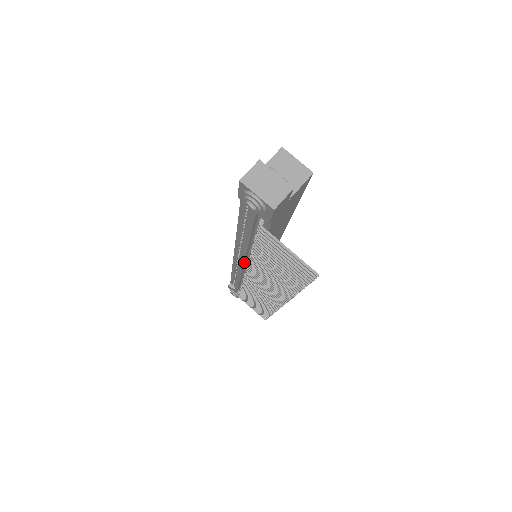
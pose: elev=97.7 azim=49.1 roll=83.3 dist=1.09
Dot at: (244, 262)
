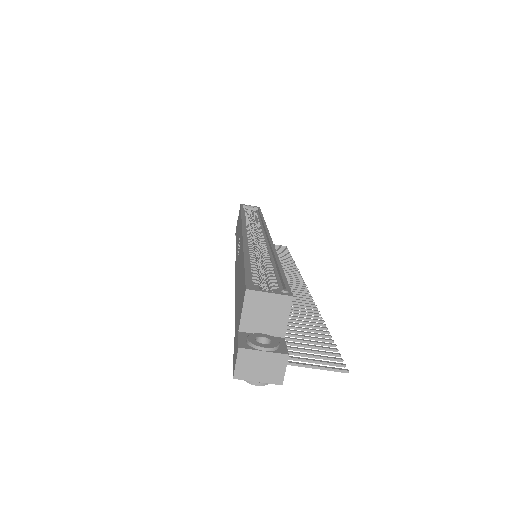
Dot at: occluded
